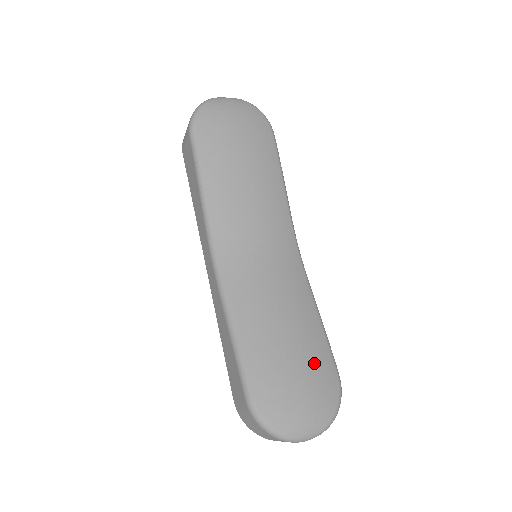
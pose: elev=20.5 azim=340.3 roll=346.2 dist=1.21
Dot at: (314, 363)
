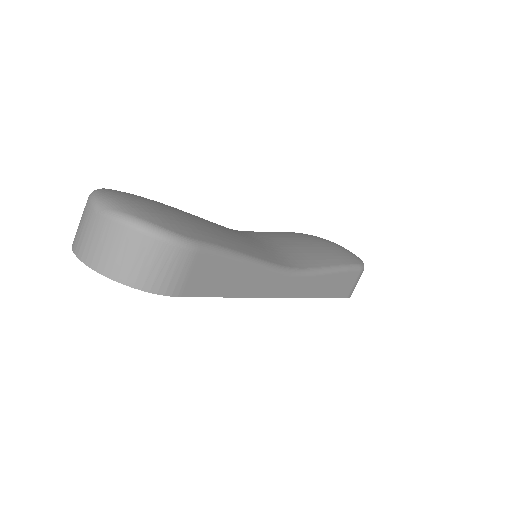
Dot at: (194, 224)
